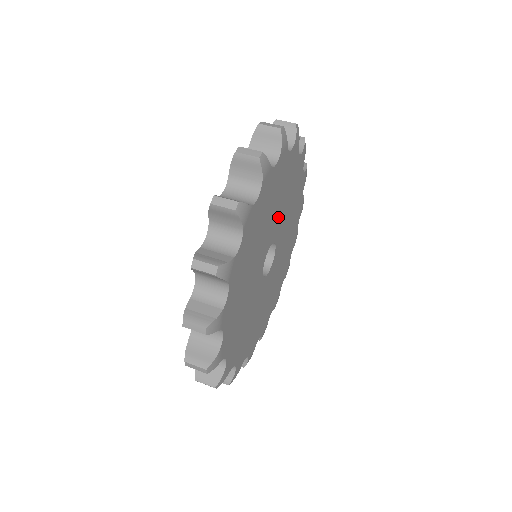
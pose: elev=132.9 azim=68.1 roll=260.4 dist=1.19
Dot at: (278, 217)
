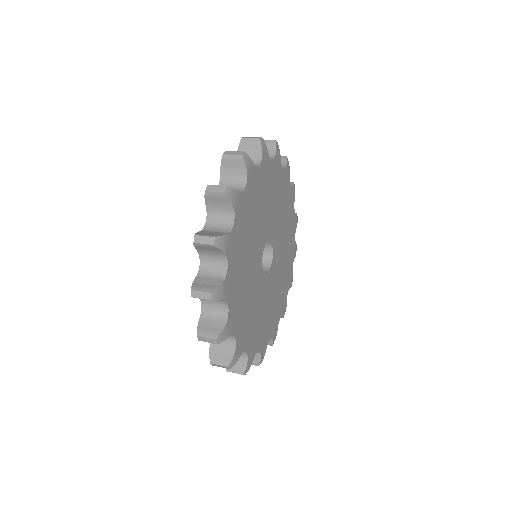
Dot at: (270, 218)
